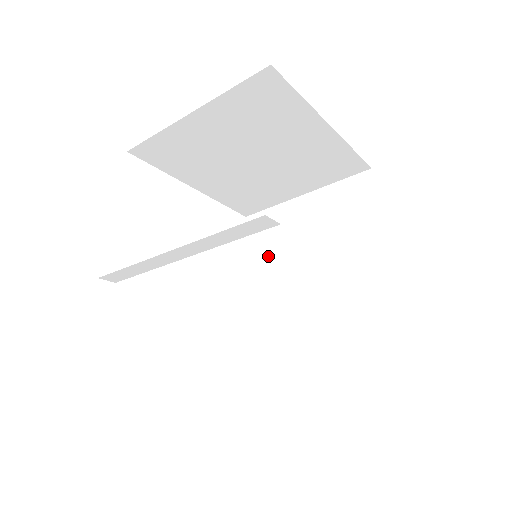
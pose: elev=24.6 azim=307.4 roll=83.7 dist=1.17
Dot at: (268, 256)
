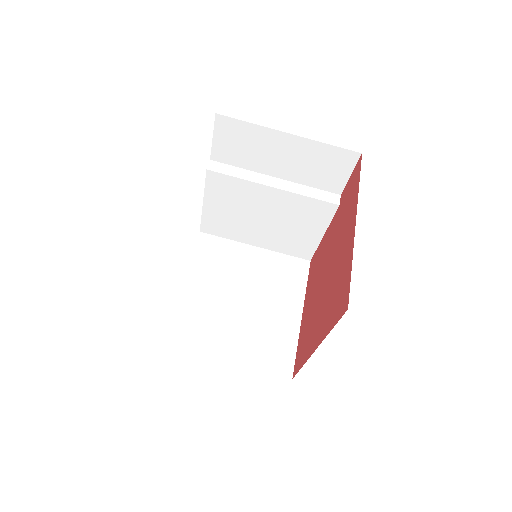
Dot at: occluded
